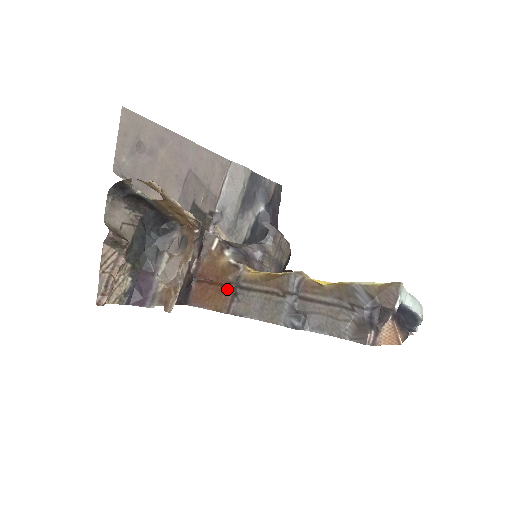
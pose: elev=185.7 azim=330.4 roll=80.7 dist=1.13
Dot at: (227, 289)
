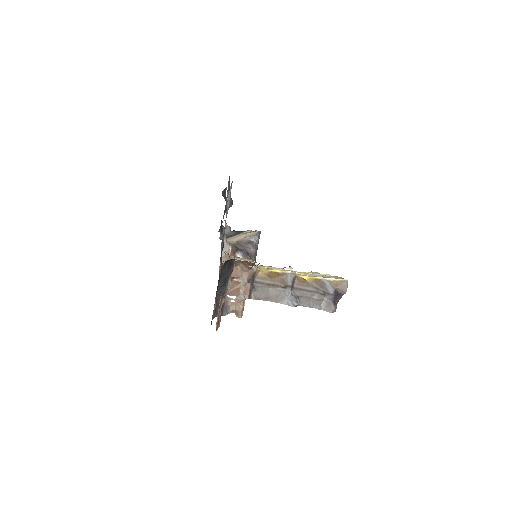
Dot at: (247, 283)
